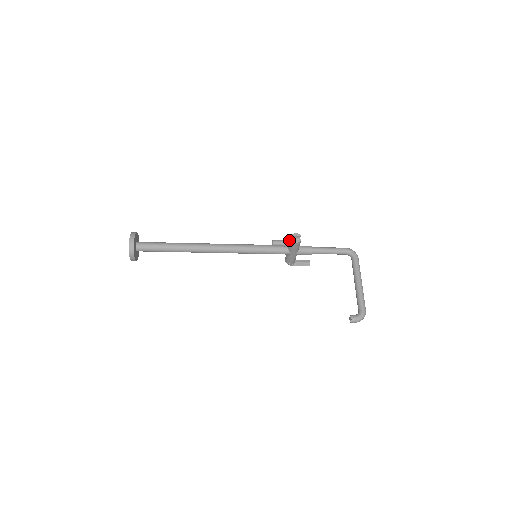
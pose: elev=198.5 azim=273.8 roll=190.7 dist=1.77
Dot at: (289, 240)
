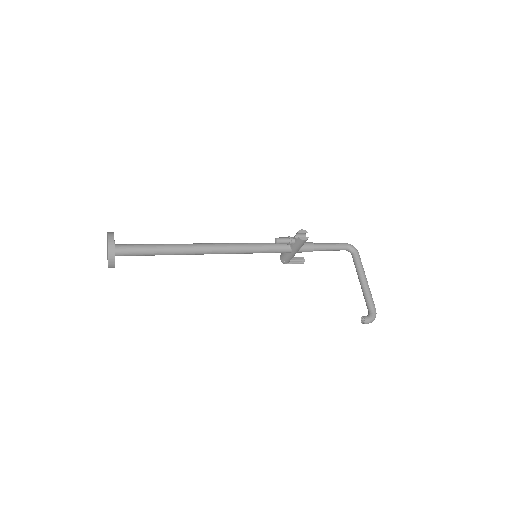
Dot at: (293, 237)
